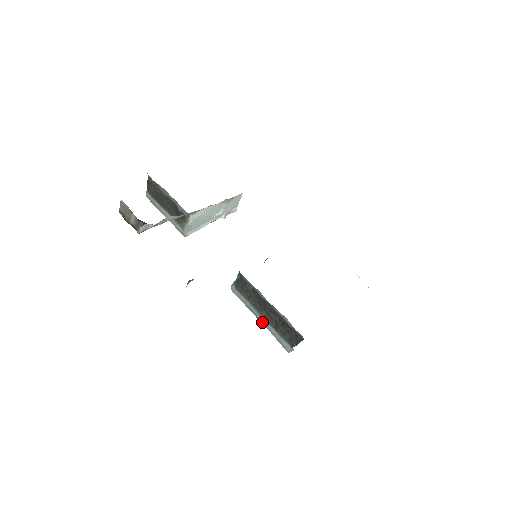
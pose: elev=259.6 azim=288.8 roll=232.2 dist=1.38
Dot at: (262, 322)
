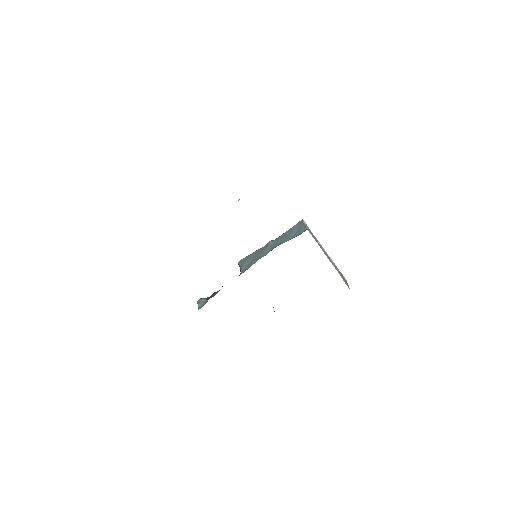
Dot at: occluded
